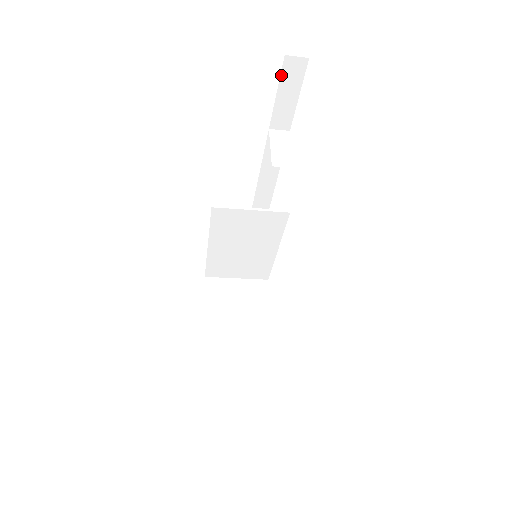
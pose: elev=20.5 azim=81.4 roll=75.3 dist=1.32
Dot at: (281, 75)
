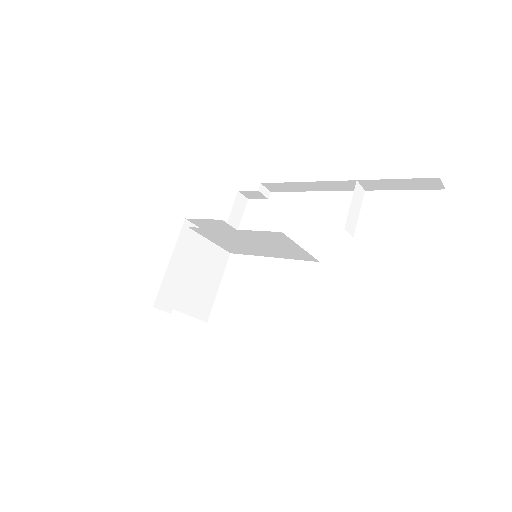
Dot at: (418, 178)
